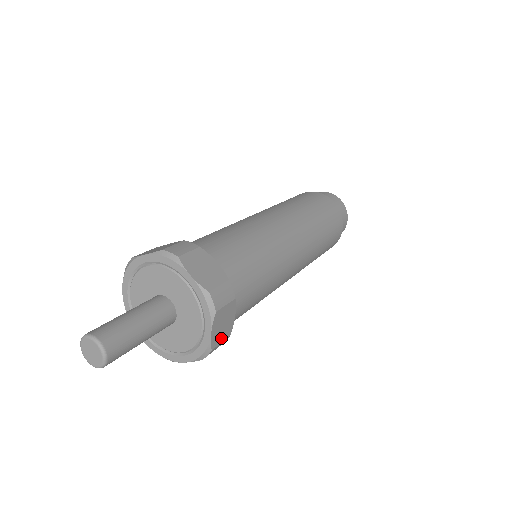
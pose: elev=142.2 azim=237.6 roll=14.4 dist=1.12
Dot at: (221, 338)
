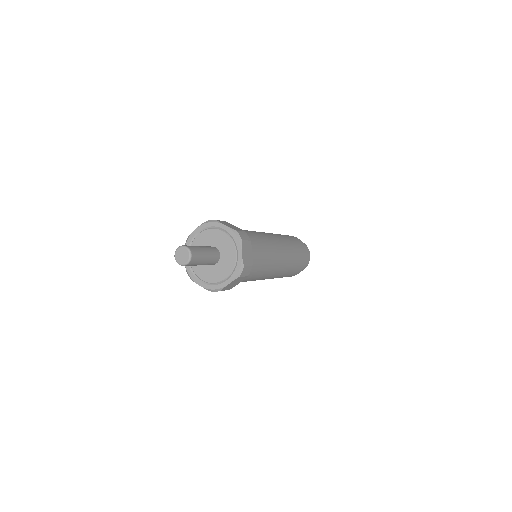
Dot at: (247, 263)
